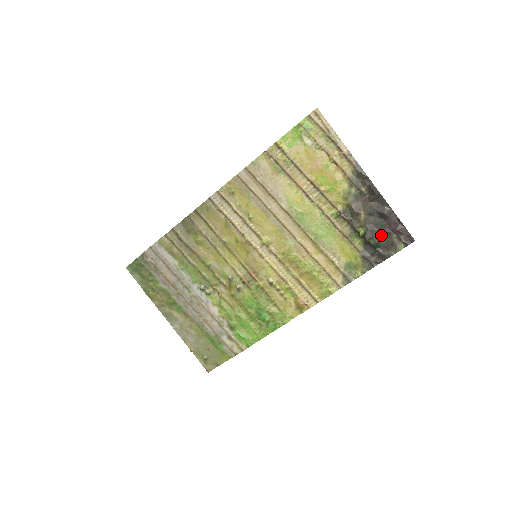
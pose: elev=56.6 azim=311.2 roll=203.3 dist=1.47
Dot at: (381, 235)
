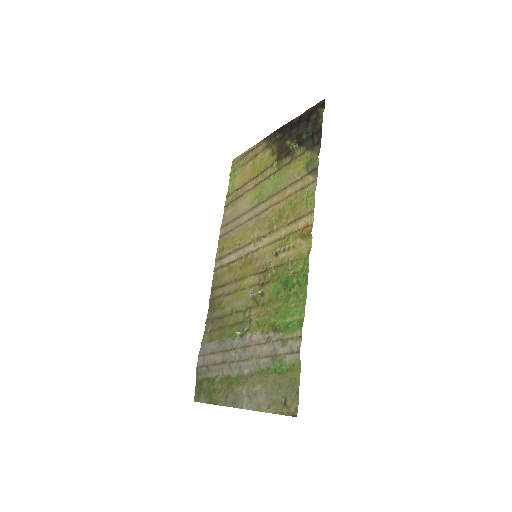
Dot at: (306, 129)
